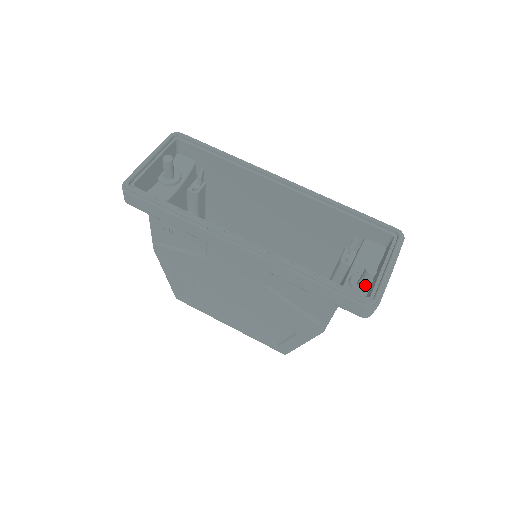
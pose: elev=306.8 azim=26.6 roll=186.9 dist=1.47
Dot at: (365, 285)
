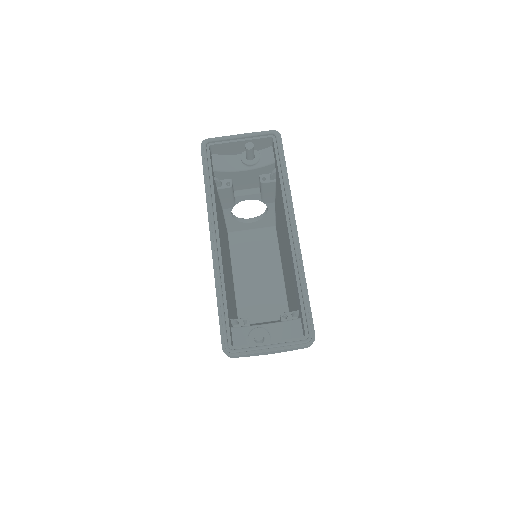
Dot at: occluded
